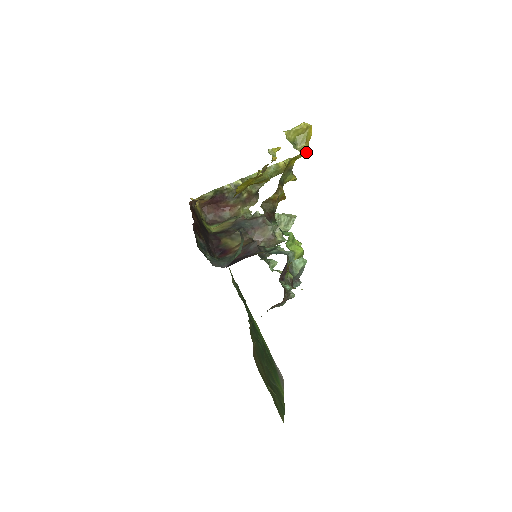
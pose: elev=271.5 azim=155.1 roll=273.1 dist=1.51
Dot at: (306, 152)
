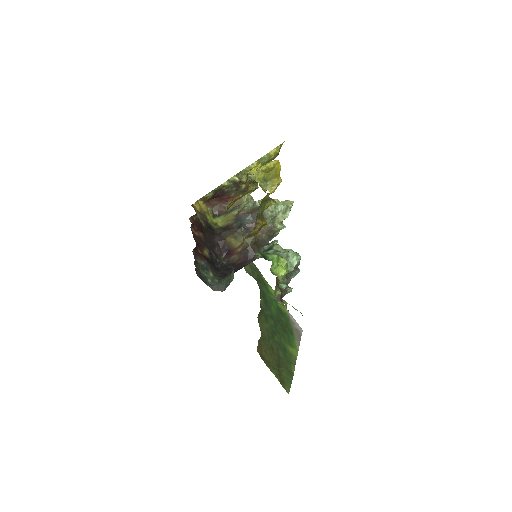
Dot at: (277, 186)
